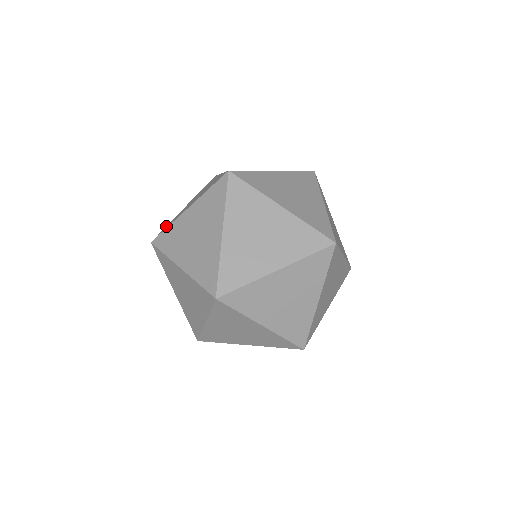
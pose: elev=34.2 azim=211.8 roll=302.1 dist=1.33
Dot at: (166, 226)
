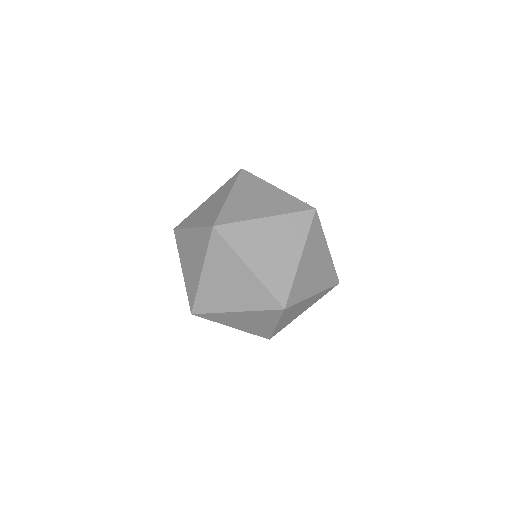
Dot at: occluded
